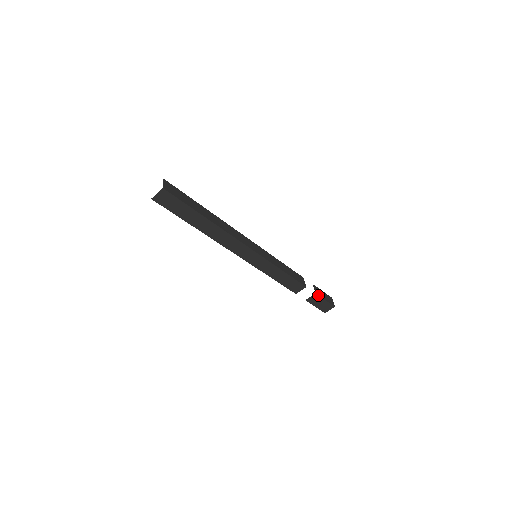
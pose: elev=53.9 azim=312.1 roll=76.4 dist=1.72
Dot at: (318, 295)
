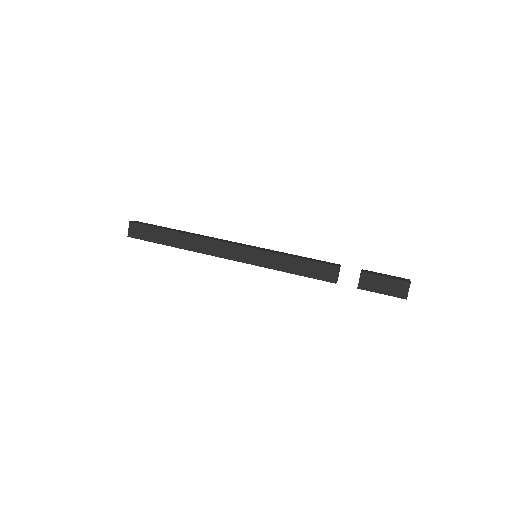
Dot at: (367, 273)
